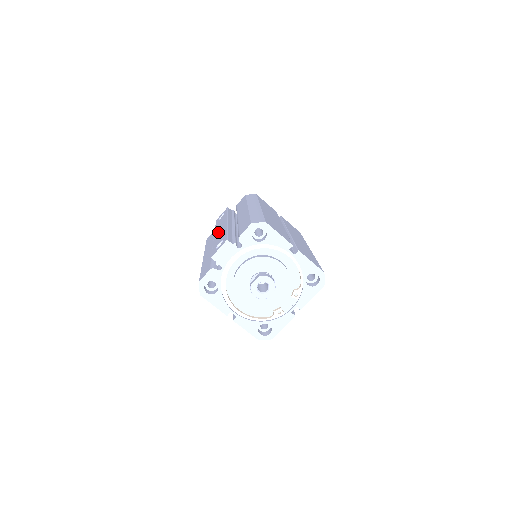
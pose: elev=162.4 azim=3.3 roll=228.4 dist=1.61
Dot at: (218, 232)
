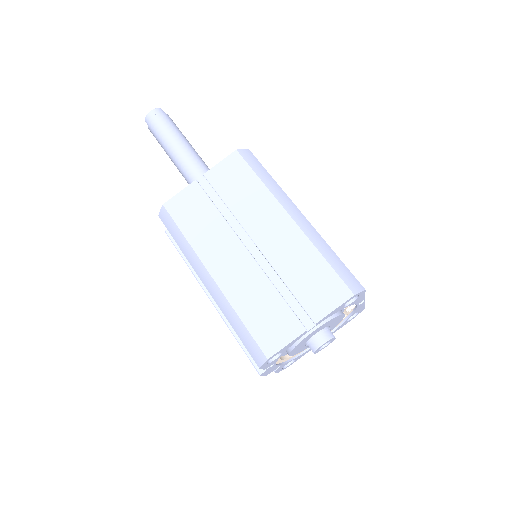
Dot at: occluded
